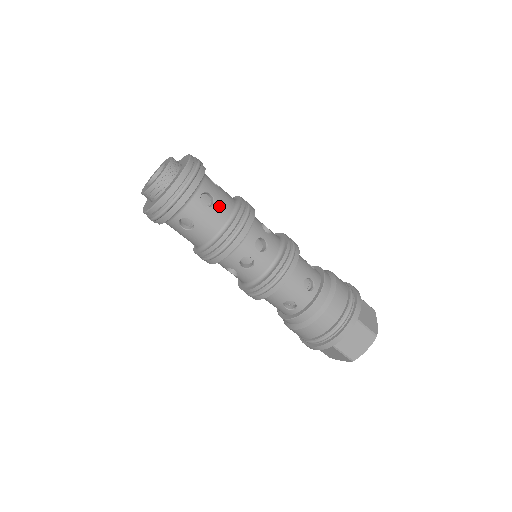
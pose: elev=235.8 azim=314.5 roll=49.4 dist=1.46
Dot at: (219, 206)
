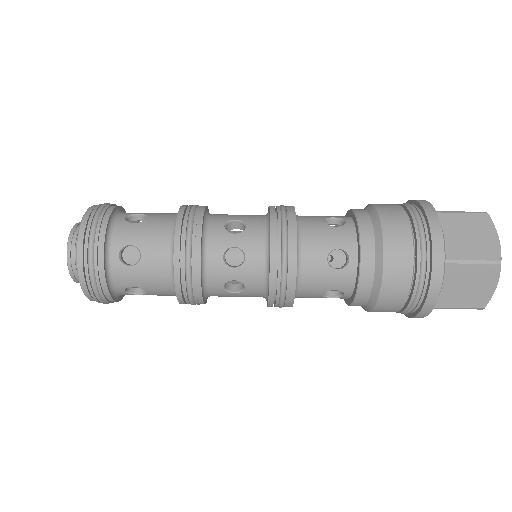
Dot at: (149, 252)
